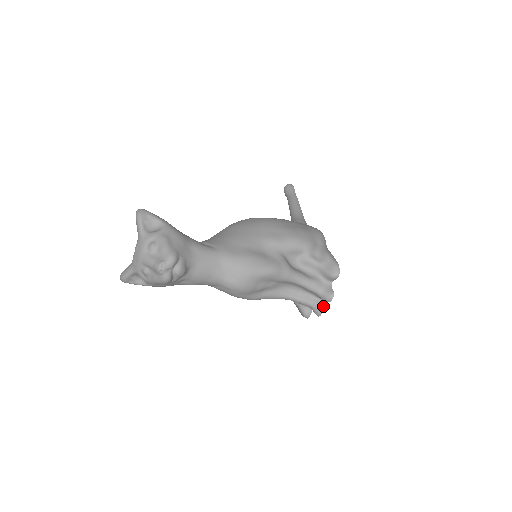
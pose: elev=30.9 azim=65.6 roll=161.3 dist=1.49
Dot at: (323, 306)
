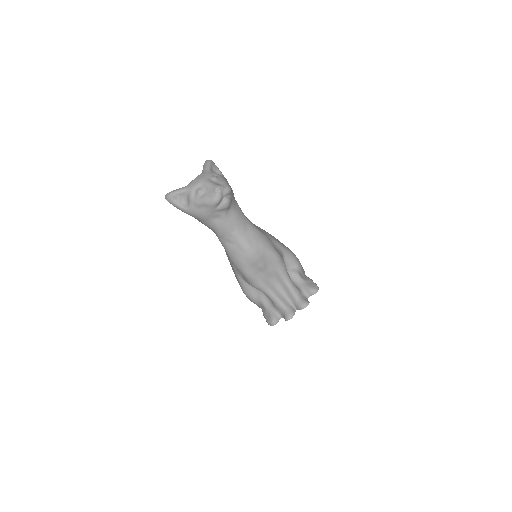
Dot at: occluded
